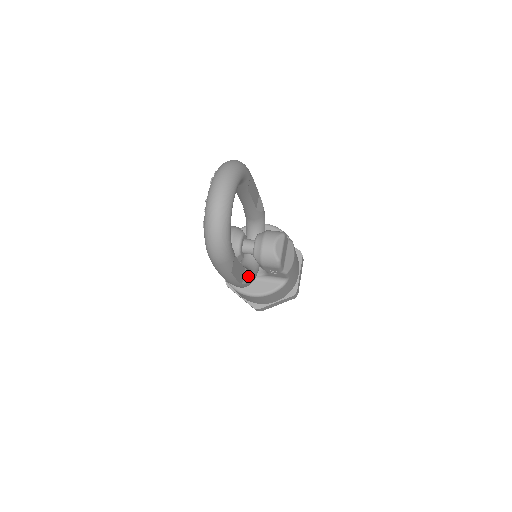
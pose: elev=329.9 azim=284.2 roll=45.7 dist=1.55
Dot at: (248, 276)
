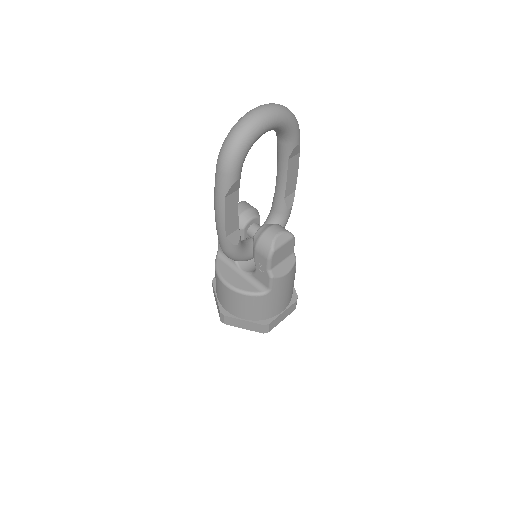
Dot at: (237, 239)
